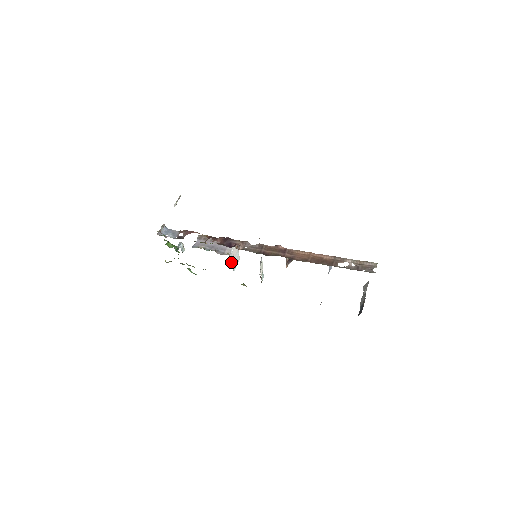
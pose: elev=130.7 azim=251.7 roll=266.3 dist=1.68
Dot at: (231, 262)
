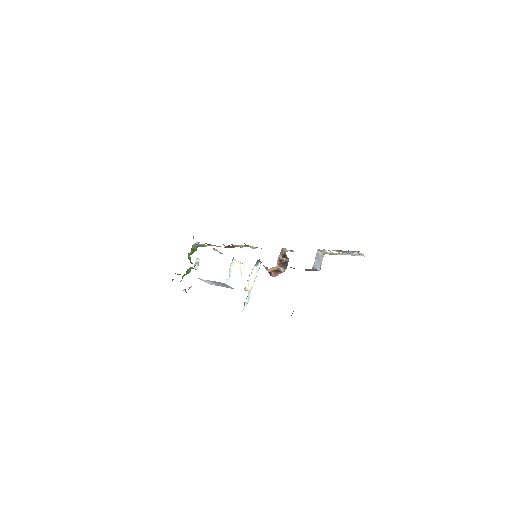
Dot at: (230, 268)
